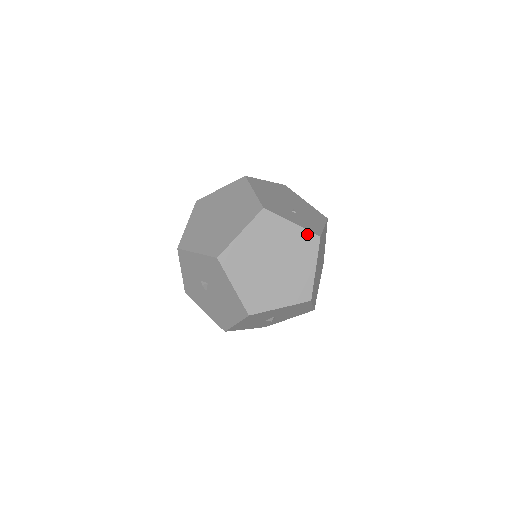
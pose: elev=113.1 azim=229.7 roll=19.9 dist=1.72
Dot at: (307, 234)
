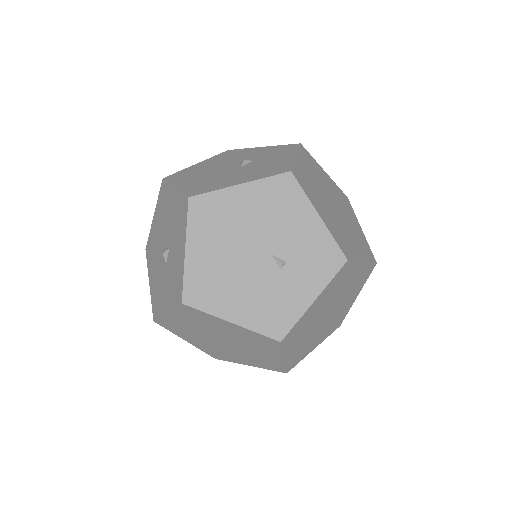
Dot at: (334, 279)
